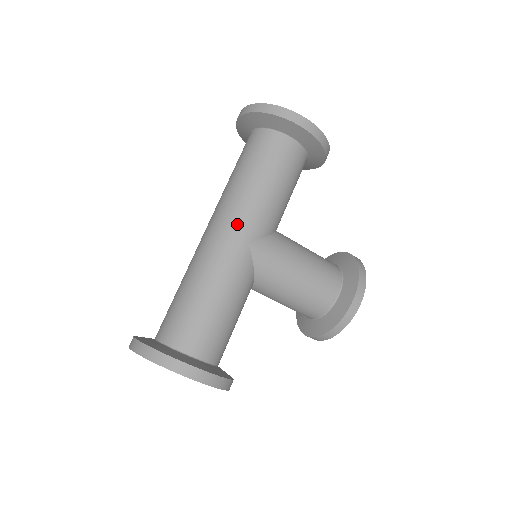
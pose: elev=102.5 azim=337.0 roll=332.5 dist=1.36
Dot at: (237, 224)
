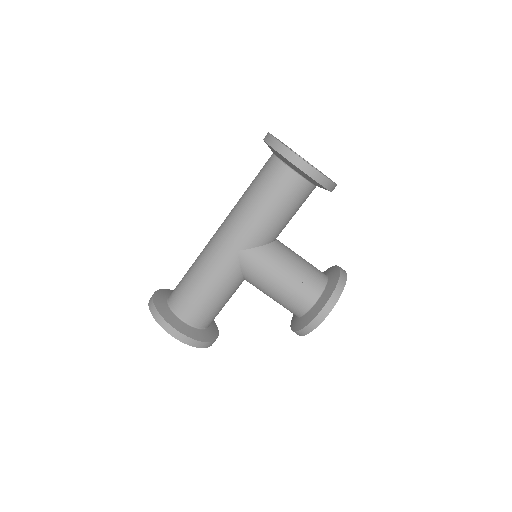
Dot at: (232, 234)
